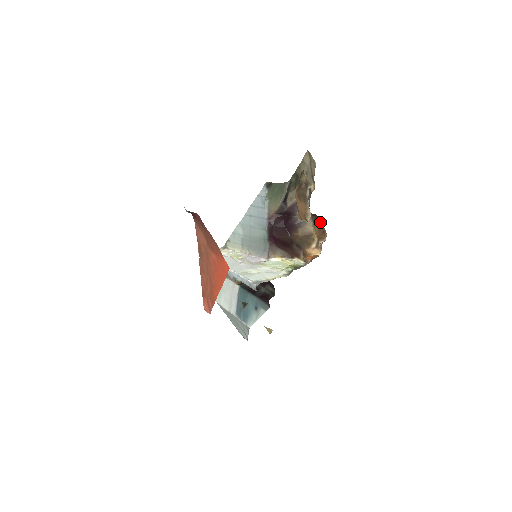
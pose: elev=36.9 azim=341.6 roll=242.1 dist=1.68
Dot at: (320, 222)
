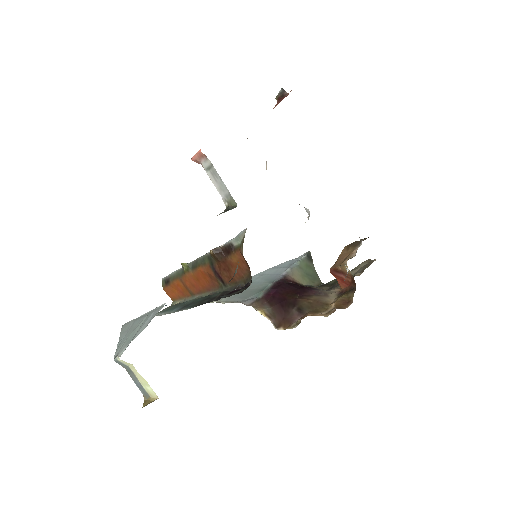
Dot at: (350, 292)
